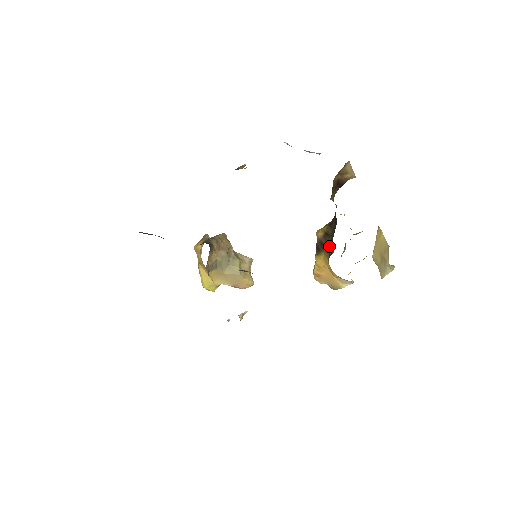
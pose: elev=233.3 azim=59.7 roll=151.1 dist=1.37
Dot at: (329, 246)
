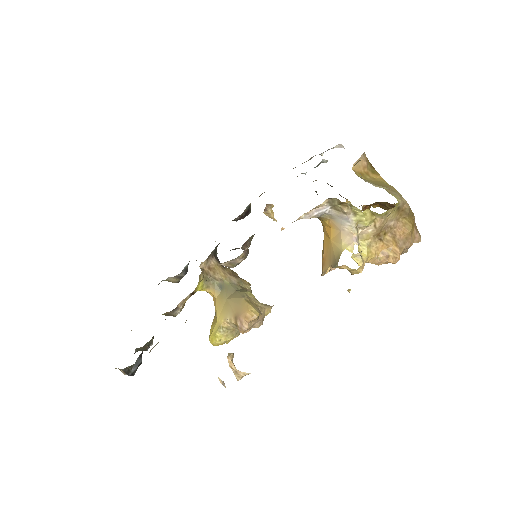
Dot at: occluded
